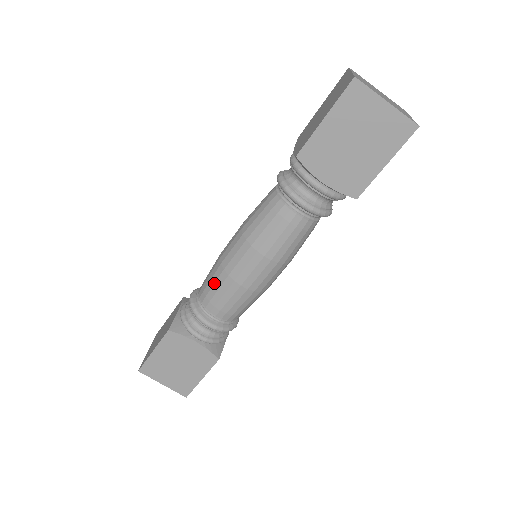
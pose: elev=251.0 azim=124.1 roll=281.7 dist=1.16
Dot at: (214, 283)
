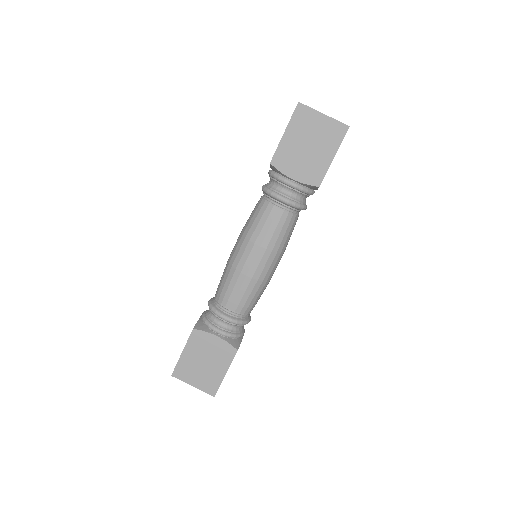
Dot at: (225, 280)
